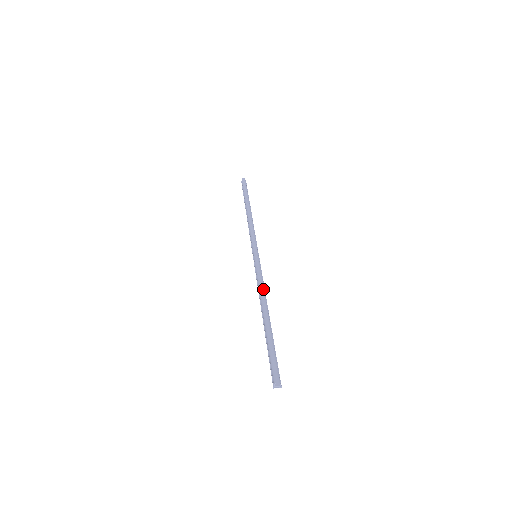
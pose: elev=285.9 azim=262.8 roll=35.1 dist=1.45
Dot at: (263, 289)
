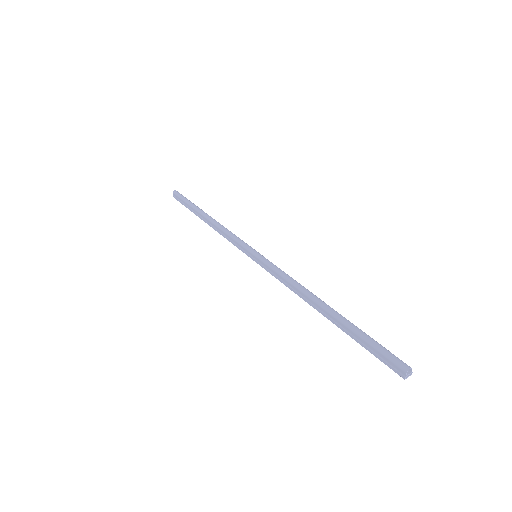
Dot at: (298, 283)
